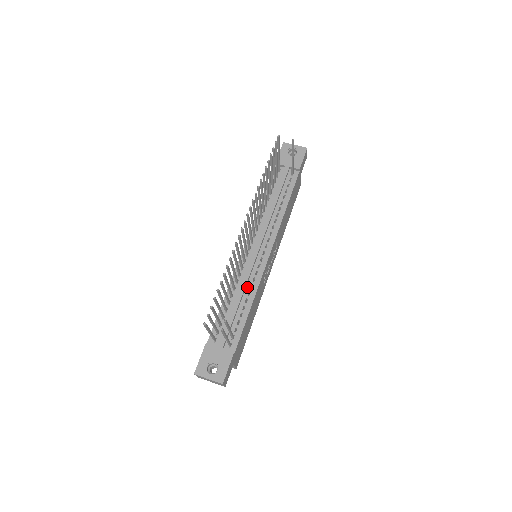
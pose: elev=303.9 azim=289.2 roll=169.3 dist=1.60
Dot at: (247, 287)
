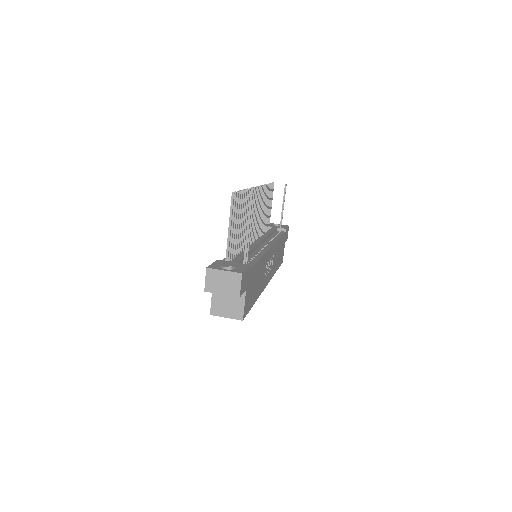
Dot at: (254, 252)
